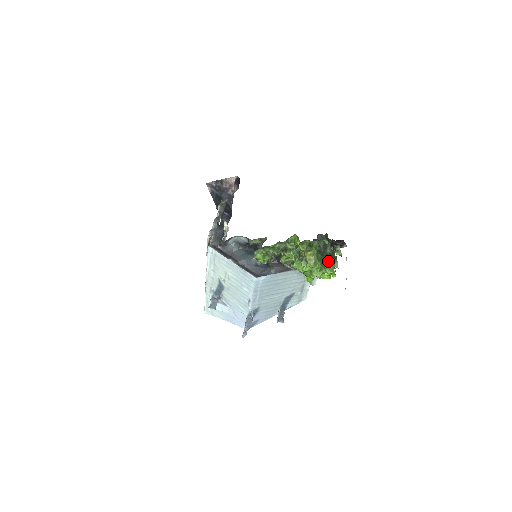
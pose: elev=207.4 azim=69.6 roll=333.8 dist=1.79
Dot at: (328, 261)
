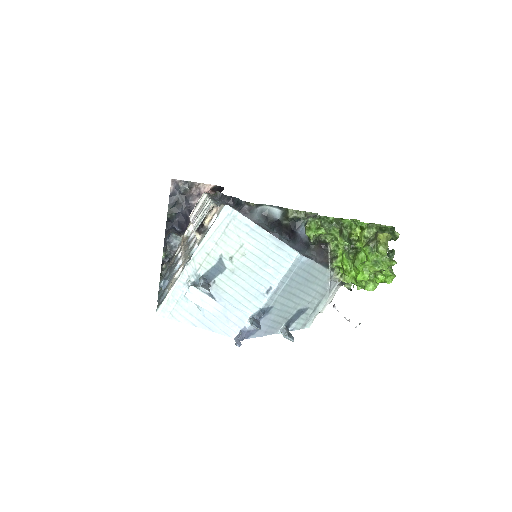
Dot at: occluded
